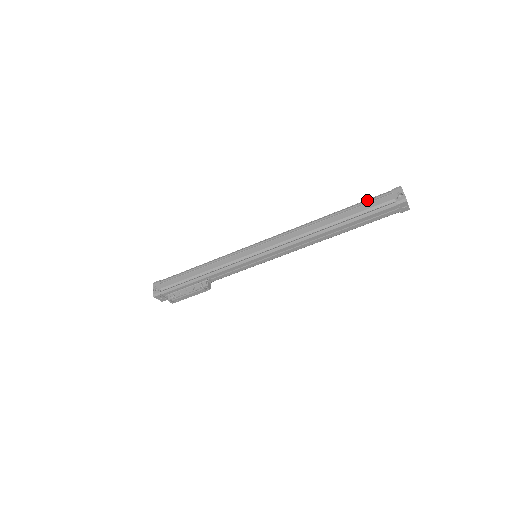
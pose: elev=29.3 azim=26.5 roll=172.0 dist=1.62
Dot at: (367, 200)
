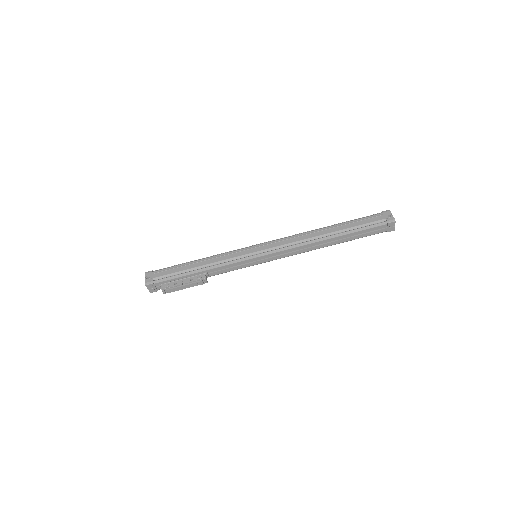
Dot at: (361, 218)
